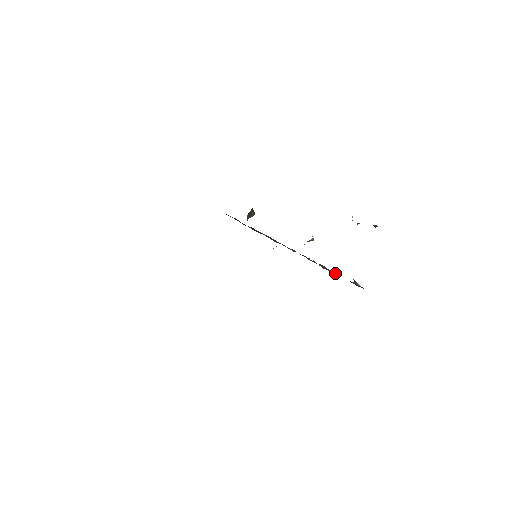
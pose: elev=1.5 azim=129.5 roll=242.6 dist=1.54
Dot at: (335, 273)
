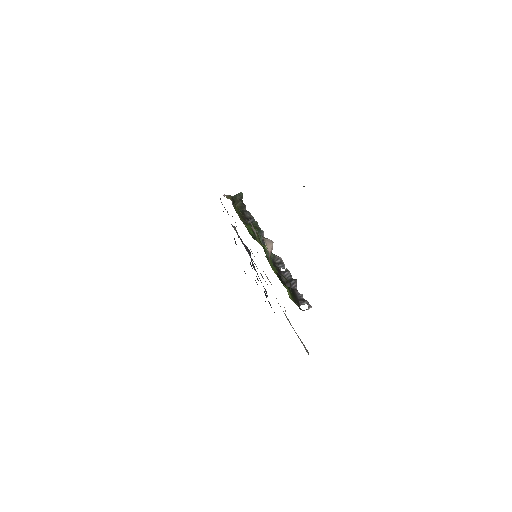
Dot at: (292, 286)
